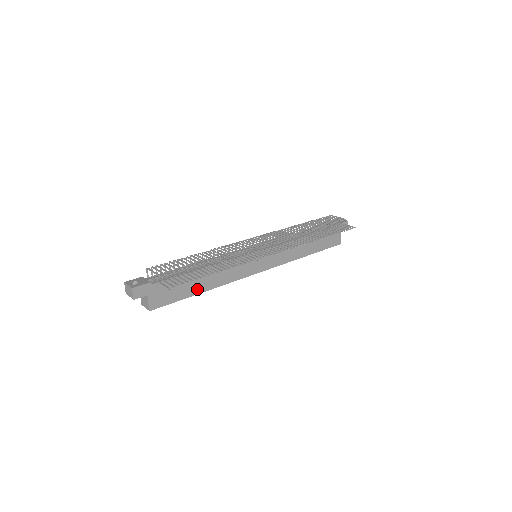
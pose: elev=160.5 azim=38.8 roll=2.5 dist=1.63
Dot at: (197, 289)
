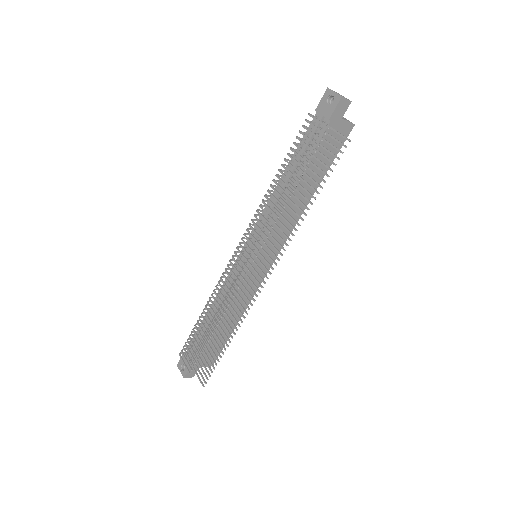
Dot at: occluded
